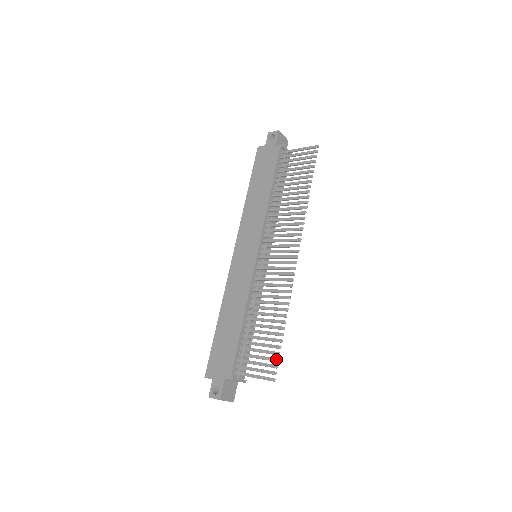
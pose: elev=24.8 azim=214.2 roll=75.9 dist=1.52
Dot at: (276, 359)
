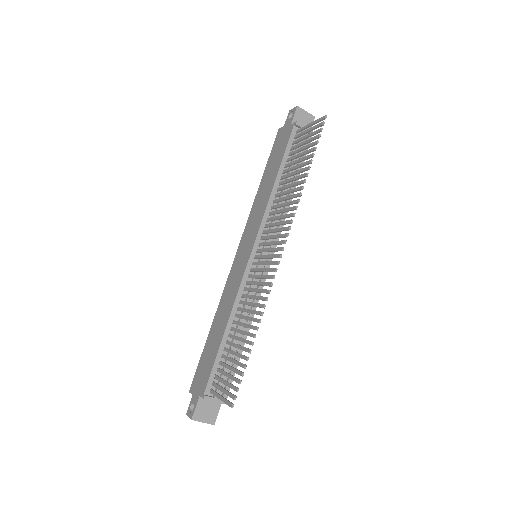
Dot at: (238, 380)
